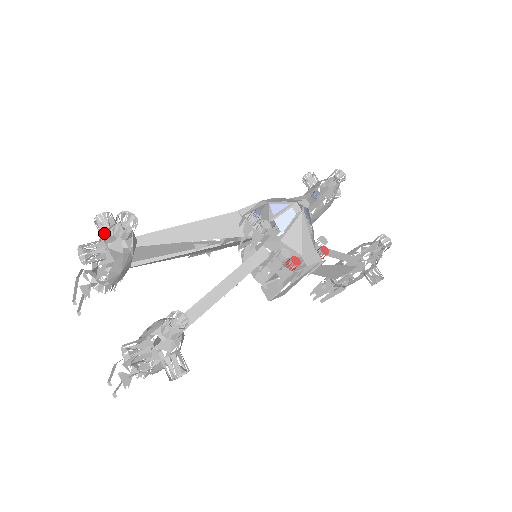
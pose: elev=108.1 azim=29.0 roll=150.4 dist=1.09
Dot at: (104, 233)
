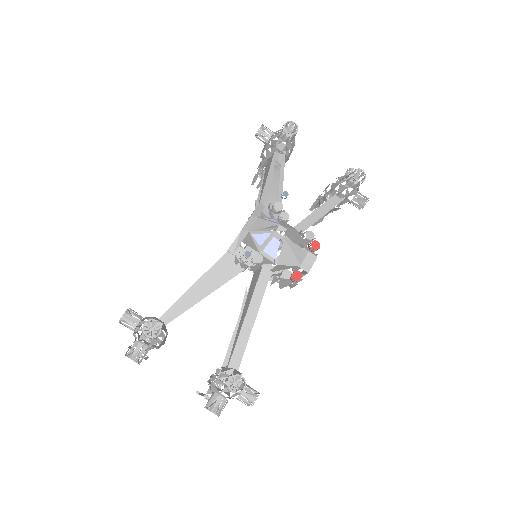
Dot at: (134, 329)
